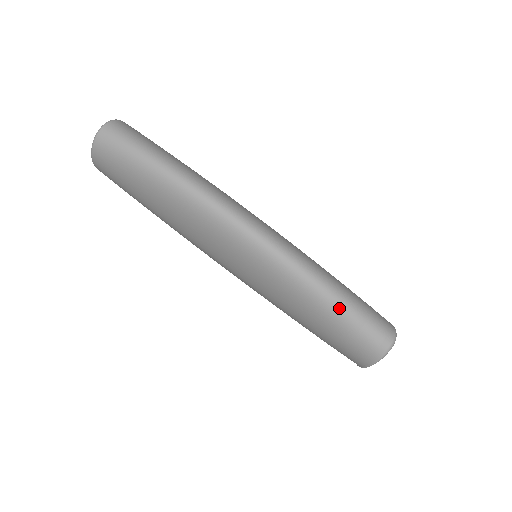
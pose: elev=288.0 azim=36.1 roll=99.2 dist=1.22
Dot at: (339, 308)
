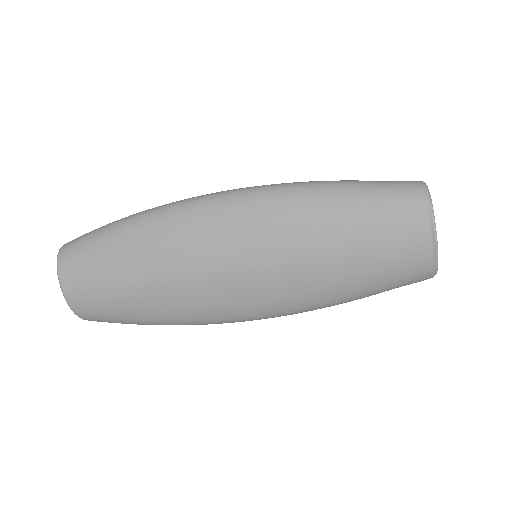
Dot at: (345, 184)
